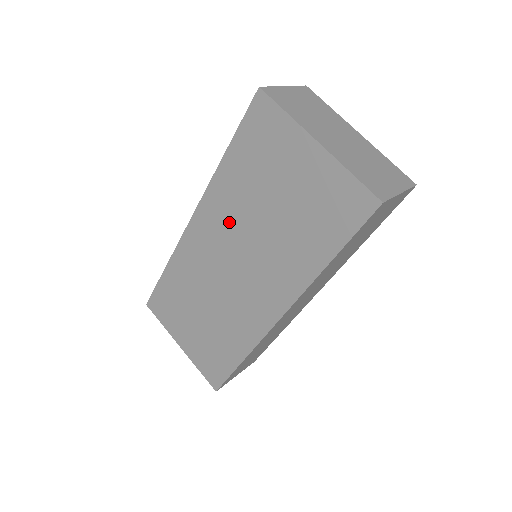
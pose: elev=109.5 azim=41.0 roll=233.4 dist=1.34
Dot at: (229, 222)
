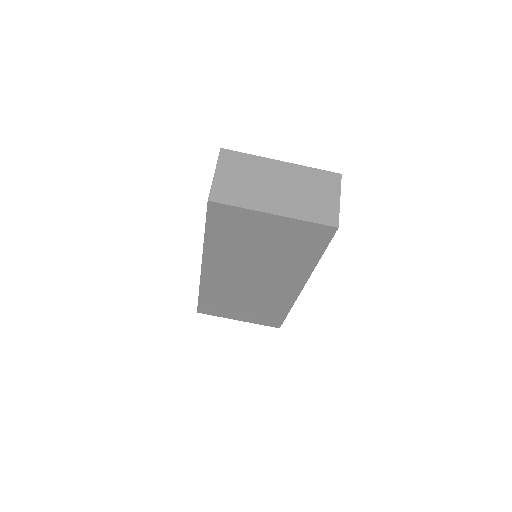
Dot at: (233, 263)
